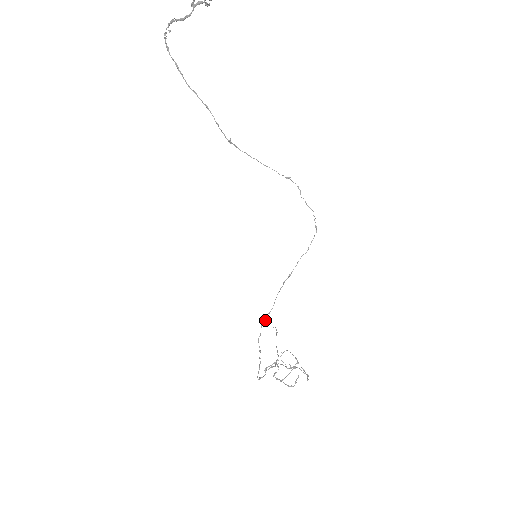
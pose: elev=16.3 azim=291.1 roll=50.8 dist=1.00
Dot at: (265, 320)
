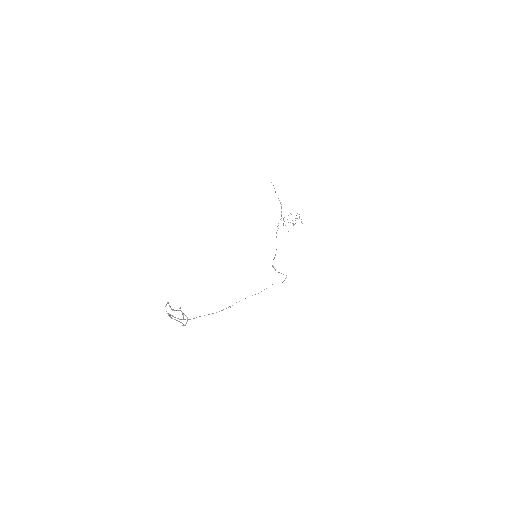
Dot at: (273, 267)
